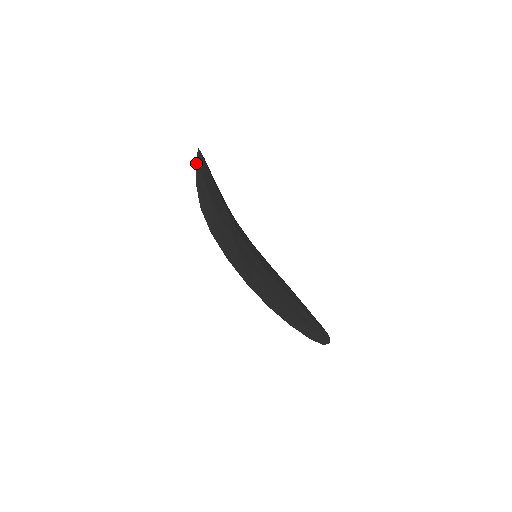
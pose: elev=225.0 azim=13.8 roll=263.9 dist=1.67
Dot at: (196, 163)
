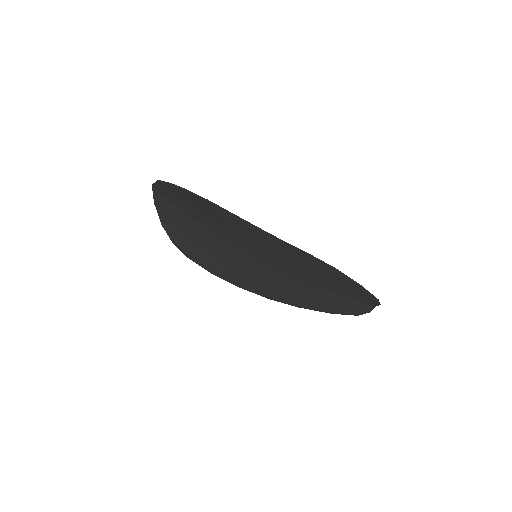
Dot at: (159, 180)
